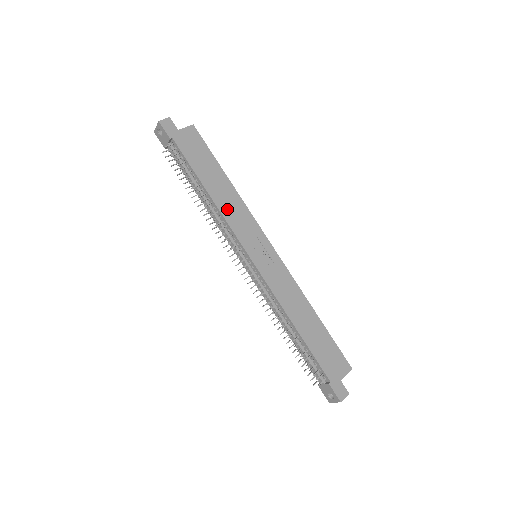
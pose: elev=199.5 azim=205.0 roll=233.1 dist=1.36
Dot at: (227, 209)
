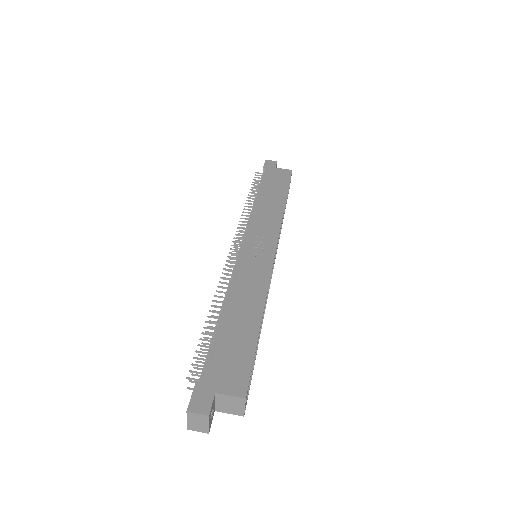
Dot at: (261, 212)
